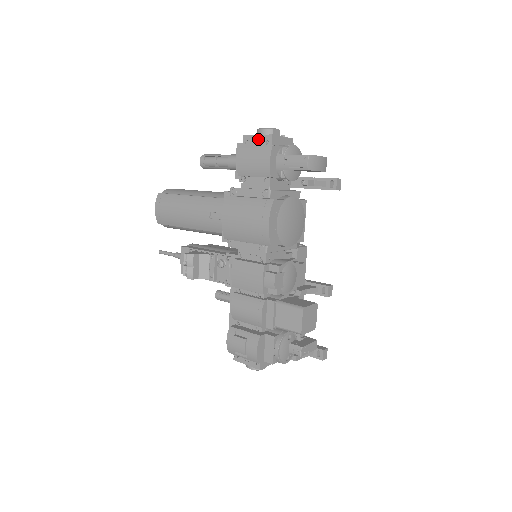
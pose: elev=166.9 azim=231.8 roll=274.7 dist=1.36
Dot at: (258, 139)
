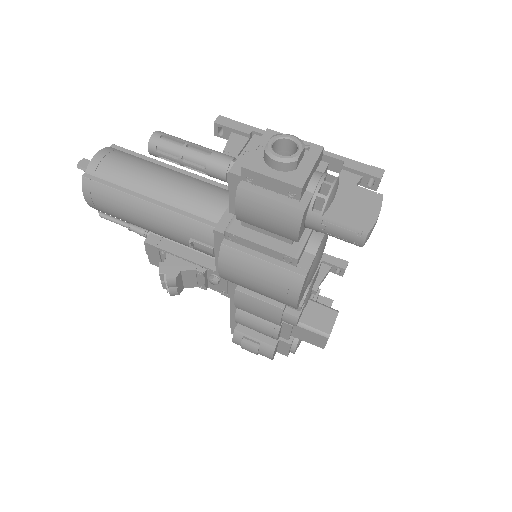
Dot at: (273, 184)
